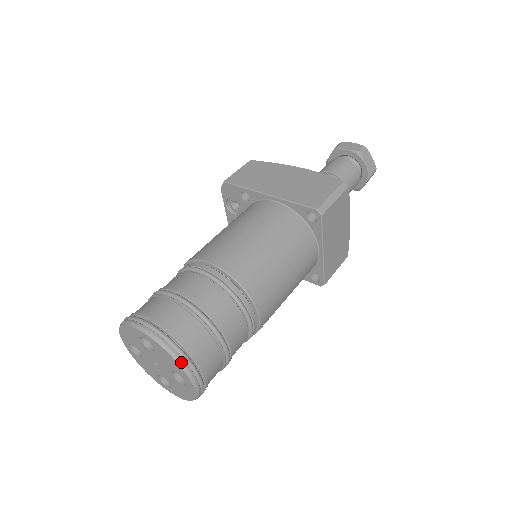
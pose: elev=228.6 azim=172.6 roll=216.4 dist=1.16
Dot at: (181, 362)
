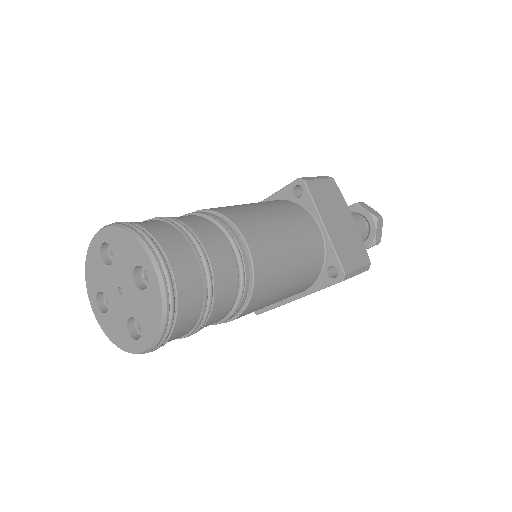
Dot at: (136, 233)
